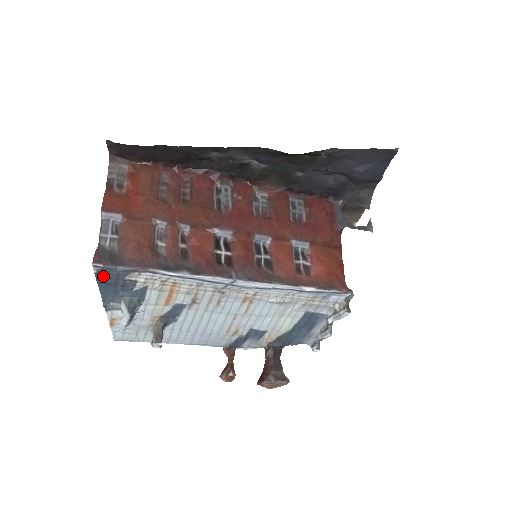
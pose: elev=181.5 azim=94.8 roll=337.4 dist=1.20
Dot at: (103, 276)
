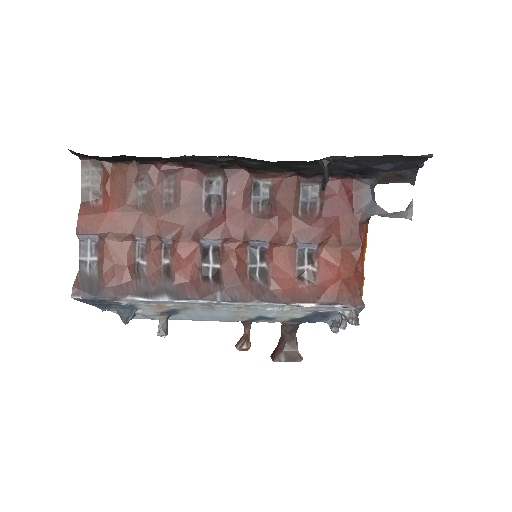
Dot at: (87, 301)
